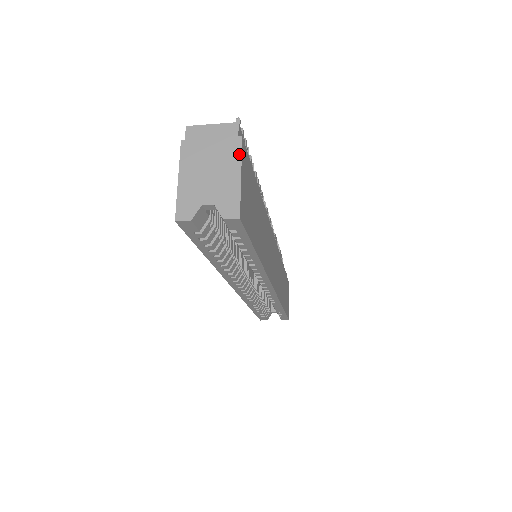
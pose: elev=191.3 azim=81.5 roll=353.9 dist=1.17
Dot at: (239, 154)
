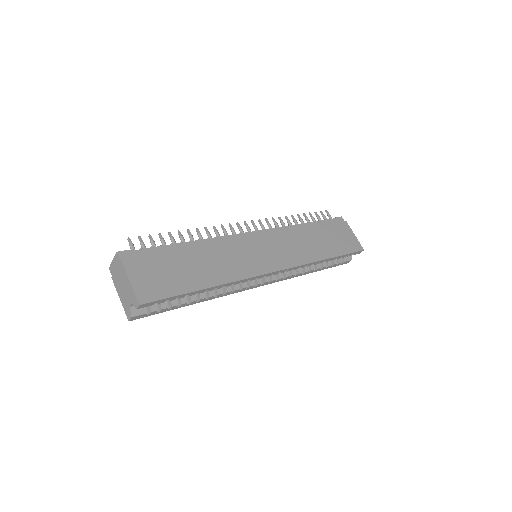
Dot at: (124, 270)
